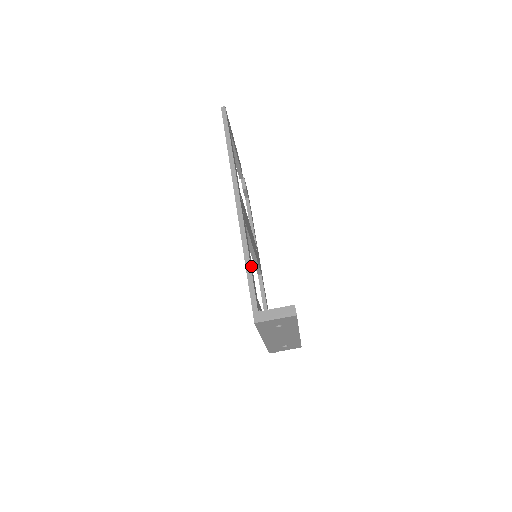
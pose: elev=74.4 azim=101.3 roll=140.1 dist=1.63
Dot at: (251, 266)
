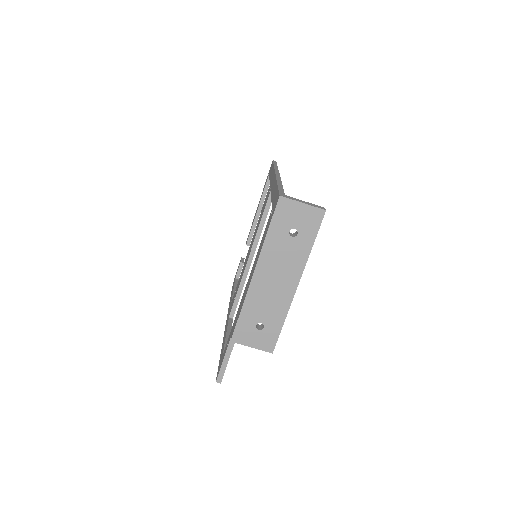
Dot at: occluded
